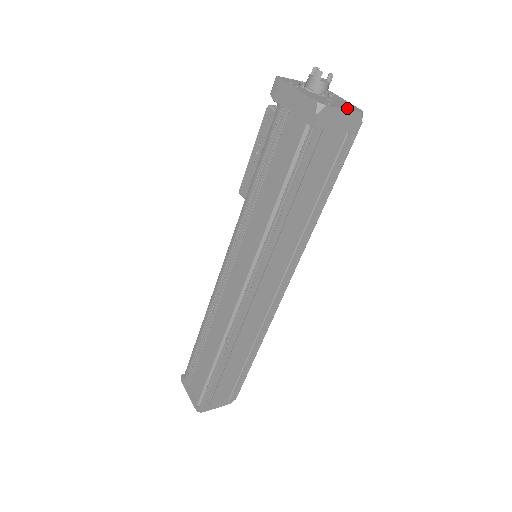
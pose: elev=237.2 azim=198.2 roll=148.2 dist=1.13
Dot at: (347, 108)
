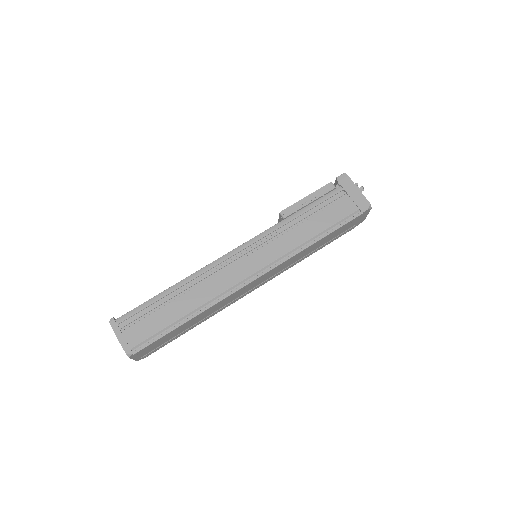
Dot at: occluded
